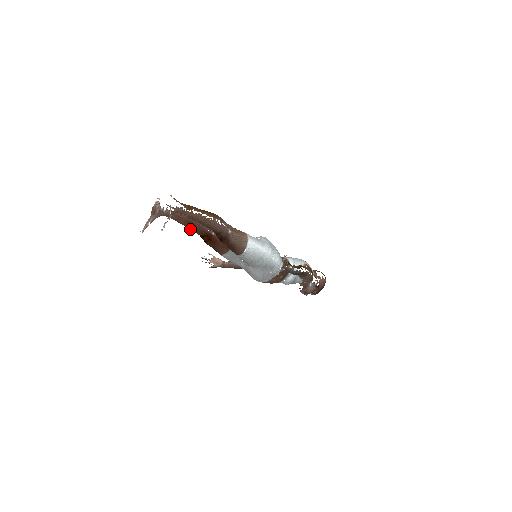
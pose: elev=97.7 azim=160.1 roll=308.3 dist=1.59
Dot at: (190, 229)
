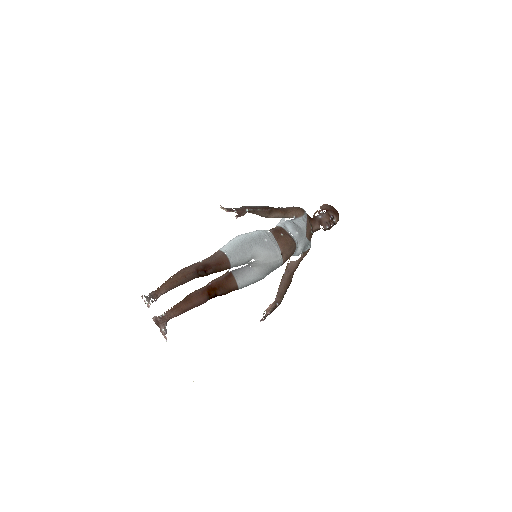
Dot at: (198, 304)
